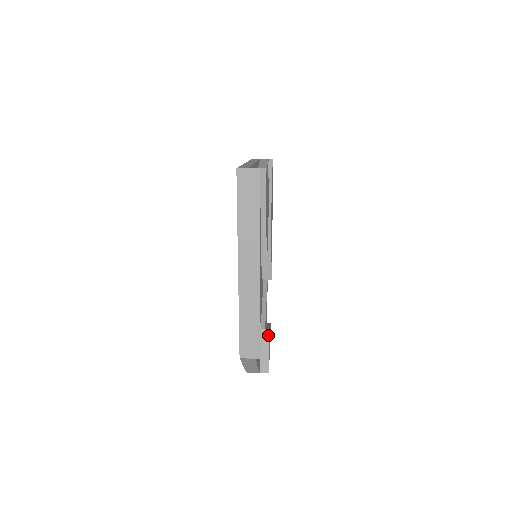
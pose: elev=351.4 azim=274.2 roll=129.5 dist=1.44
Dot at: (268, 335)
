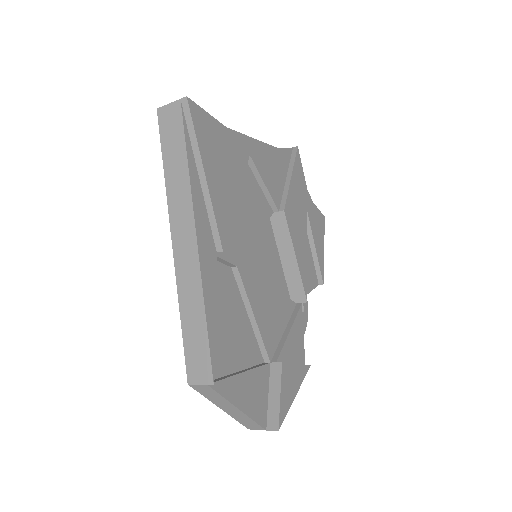
Dot at: (280, 371)
